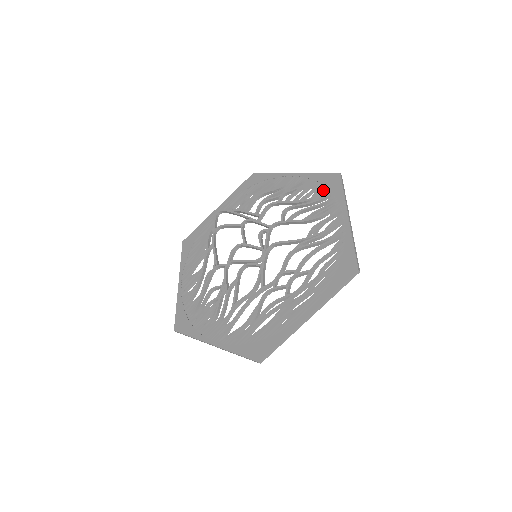
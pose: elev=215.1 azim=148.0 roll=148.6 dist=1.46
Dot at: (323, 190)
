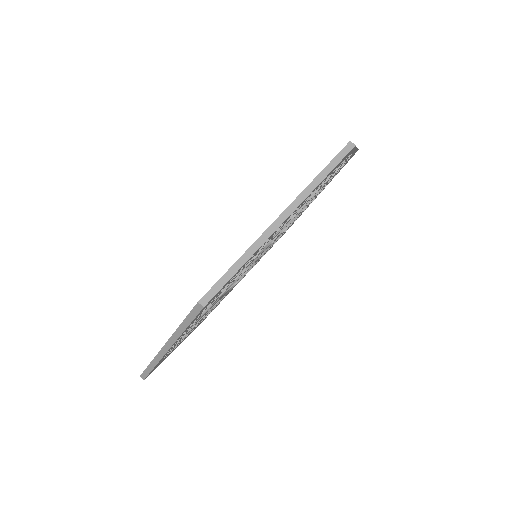
Dot at: occluded
